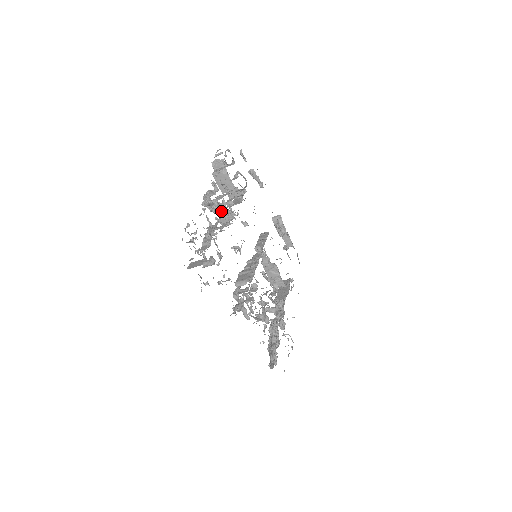
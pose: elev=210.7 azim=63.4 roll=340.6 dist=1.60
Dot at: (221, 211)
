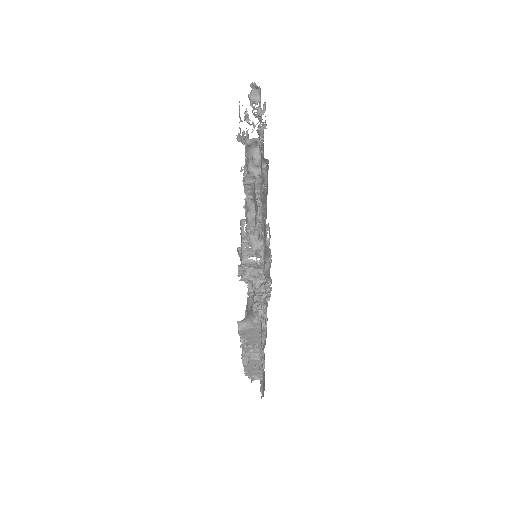
Dot at: occluded
